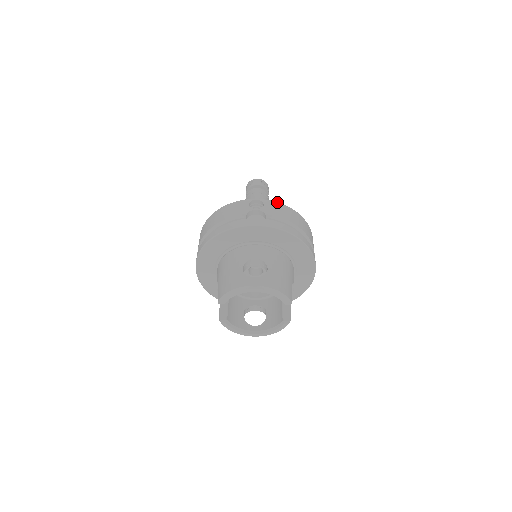
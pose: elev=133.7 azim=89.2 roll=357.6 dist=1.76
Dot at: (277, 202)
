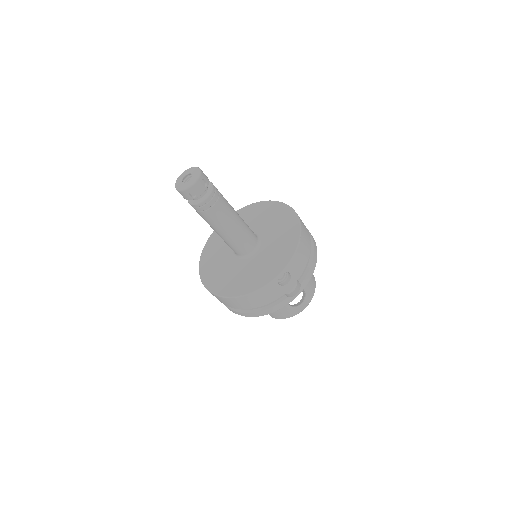
Dot at: (294, 257)
